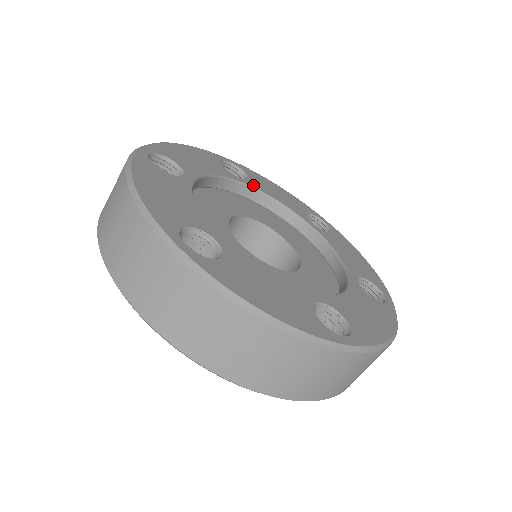
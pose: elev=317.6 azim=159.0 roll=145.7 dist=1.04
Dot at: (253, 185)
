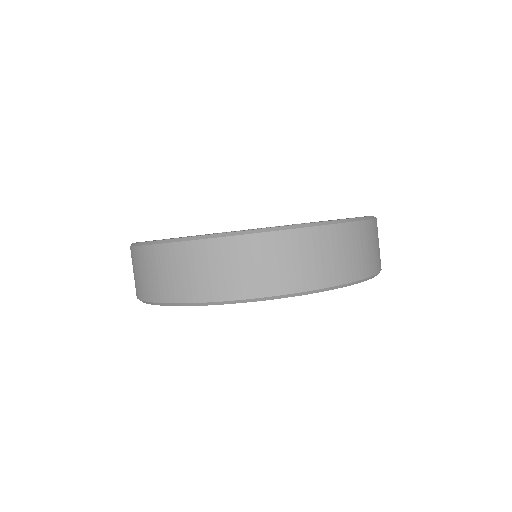
Dot at: occluded
